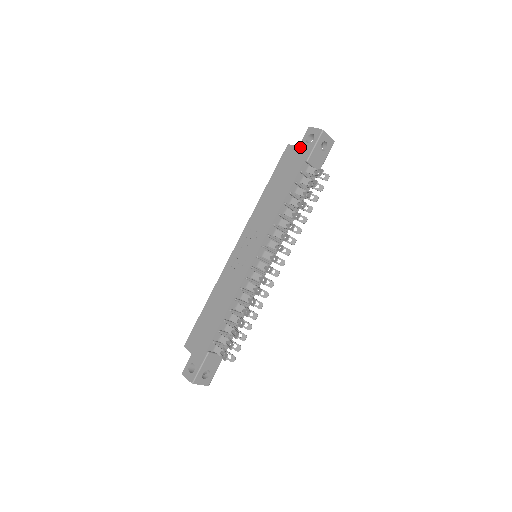
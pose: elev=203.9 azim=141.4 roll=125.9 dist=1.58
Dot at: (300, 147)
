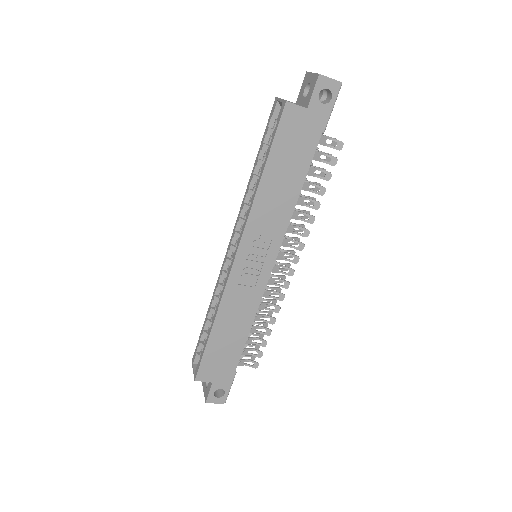
Dot at: (311, 110)
